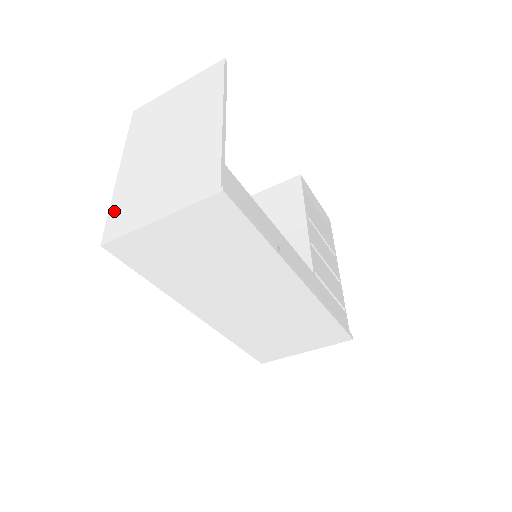
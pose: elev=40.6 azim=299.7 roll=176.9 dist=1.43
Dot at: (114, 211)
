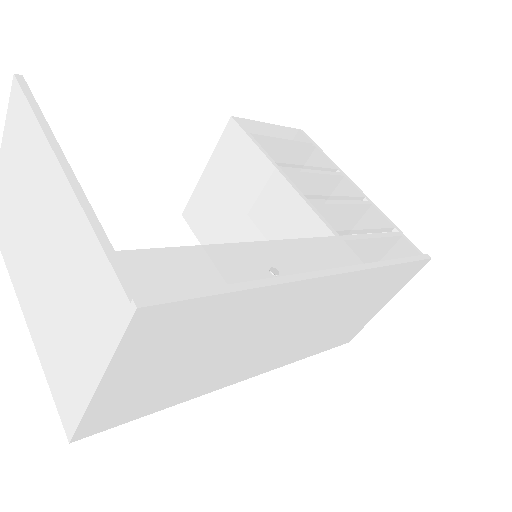
Dot at: (52, 383)
